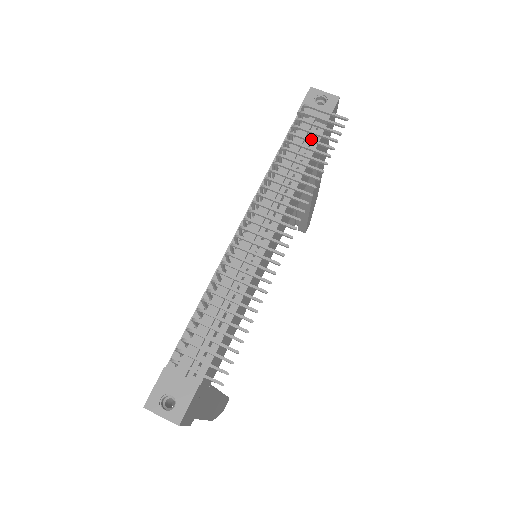
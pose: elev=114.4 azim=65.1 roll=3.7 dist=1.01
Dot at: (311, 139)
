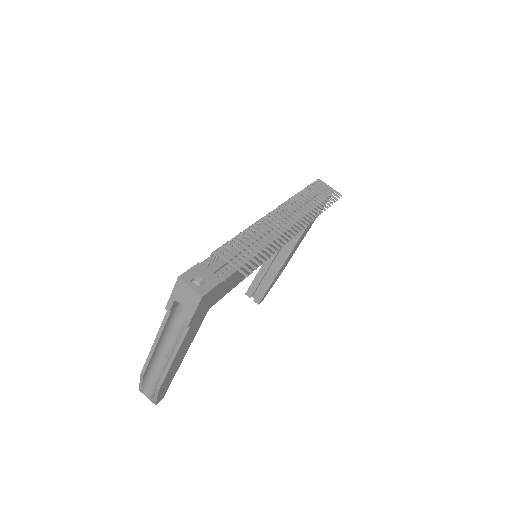
Dot at: (320, 194)
